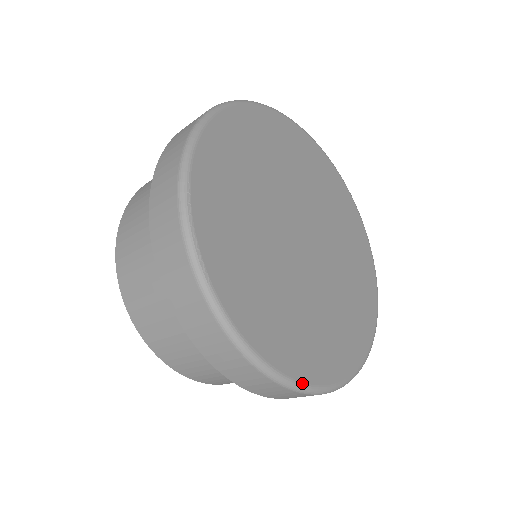
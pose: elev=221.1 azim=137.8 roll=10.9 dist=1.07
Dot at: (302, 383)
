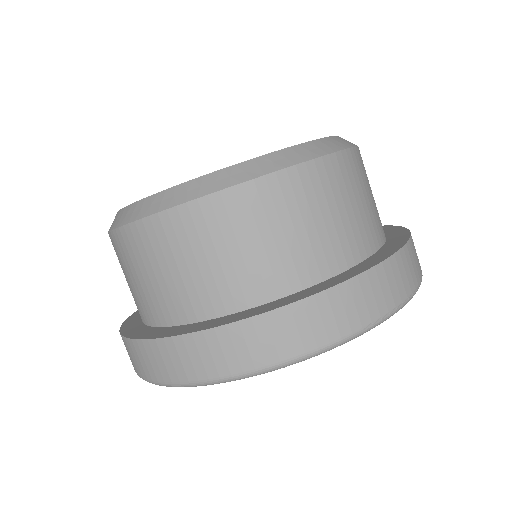
Dot at: occluded
